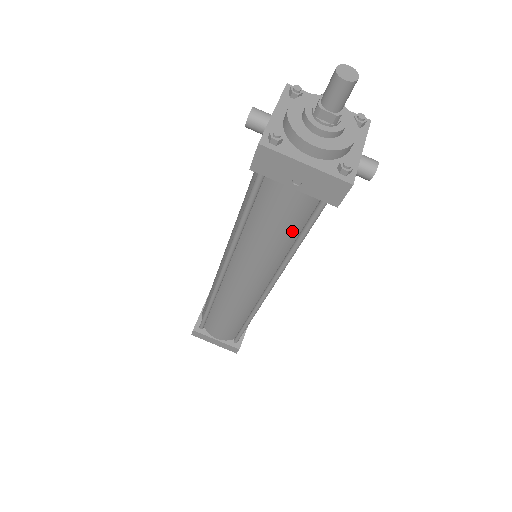
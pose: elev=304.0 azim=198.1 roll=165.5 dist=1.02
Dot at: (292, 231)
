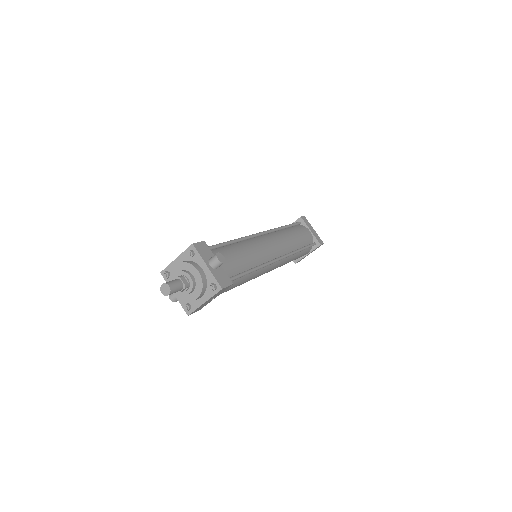
Dot at: (241, 279)
